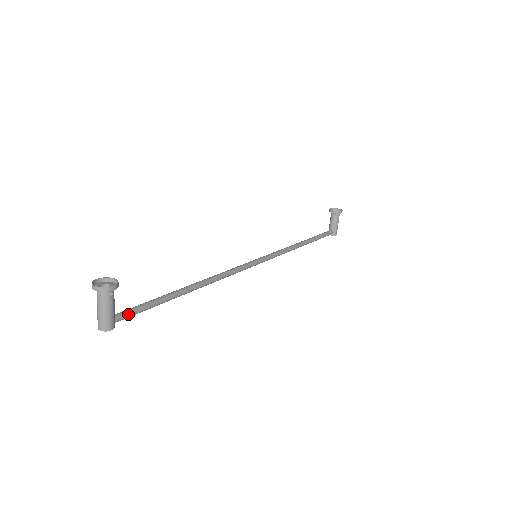
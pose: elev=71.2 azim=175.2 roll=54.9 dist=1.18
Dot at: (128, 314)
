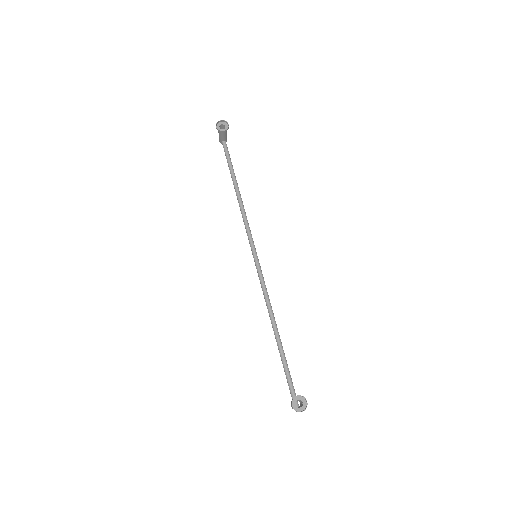
Dot at: (294, 389)
